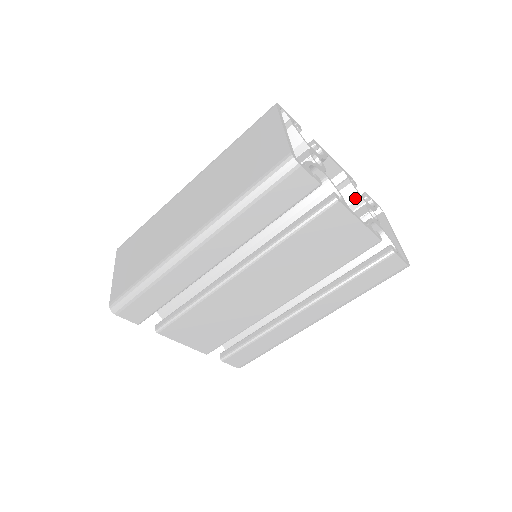
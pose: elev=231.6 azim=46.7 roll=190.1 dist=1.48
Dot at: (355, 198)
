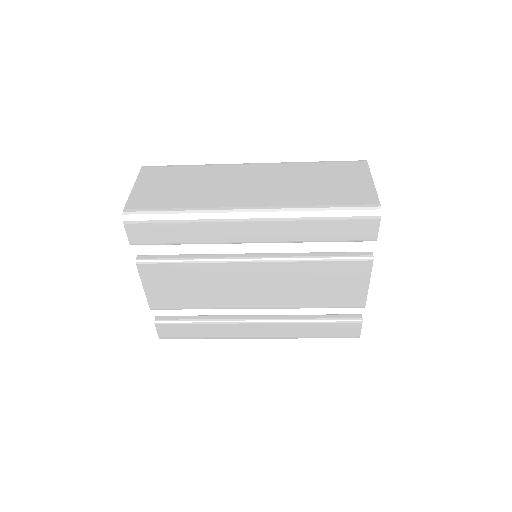
Dot at: occluded
